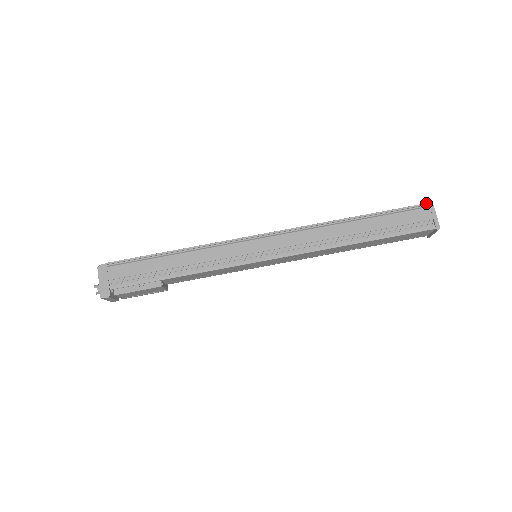
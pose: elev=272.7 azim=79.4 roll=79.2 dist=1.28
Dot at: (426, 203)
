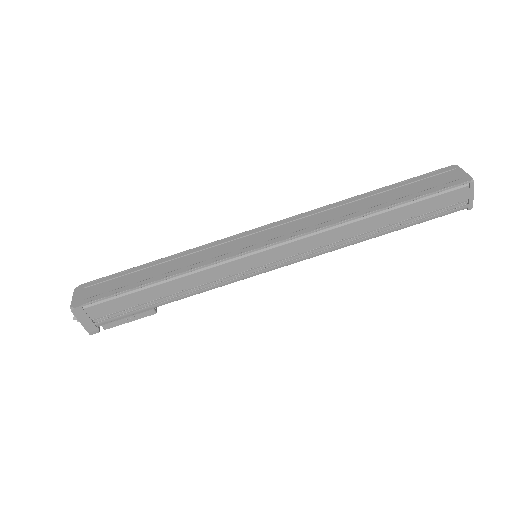
Dot at: (467, 182)
